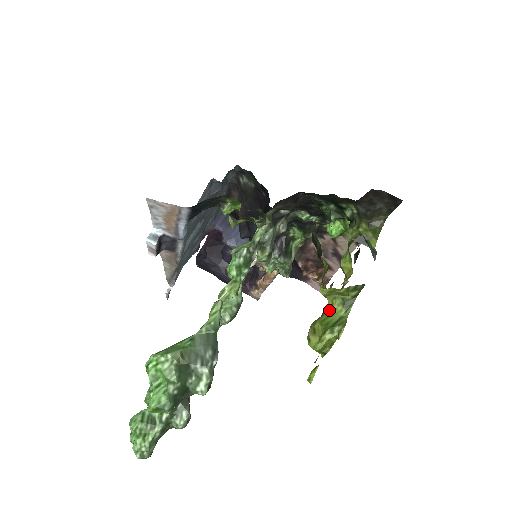
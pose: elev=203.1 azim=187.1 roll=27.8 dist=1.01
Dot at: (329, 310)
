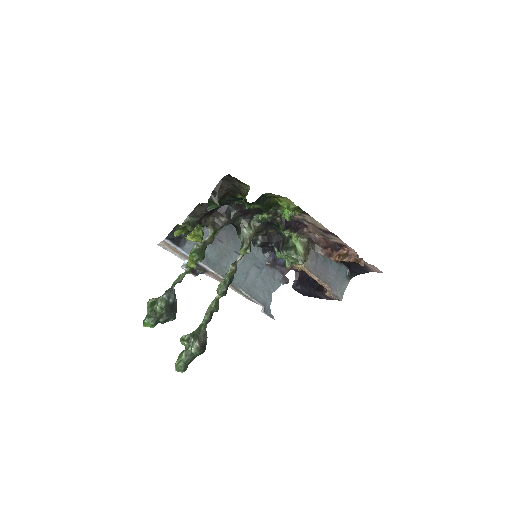
Dot at: occluded
